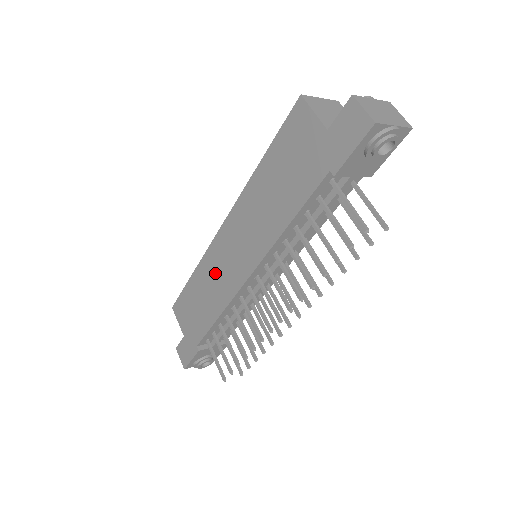
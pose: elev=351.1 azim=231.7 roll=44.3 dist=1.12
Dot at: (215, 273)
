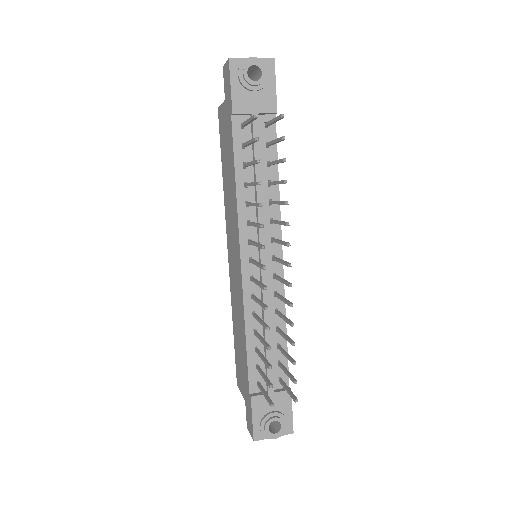
Dot at: (235, 297)
